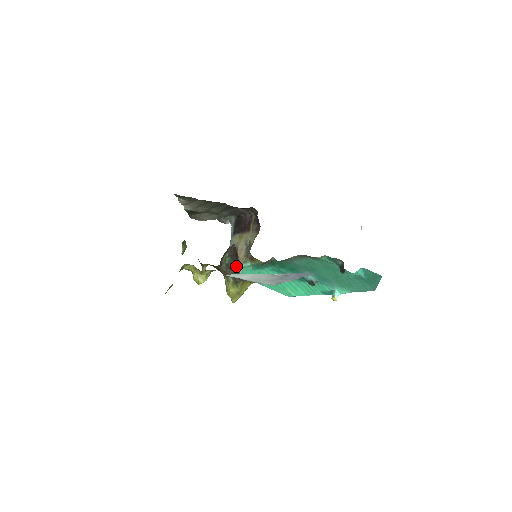
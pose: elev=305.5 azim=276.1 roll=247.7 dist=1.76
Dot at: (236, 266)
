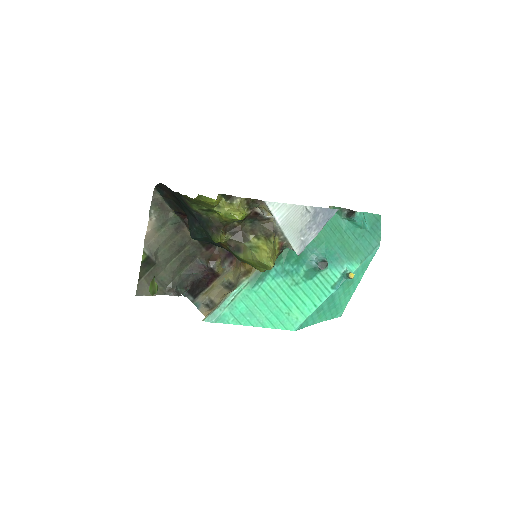
Dot at: (262, 219)
